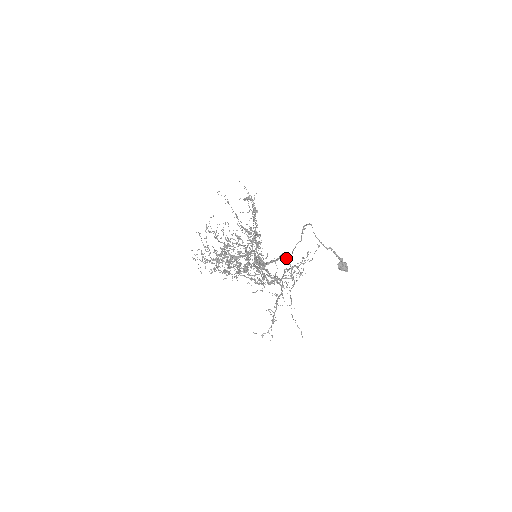
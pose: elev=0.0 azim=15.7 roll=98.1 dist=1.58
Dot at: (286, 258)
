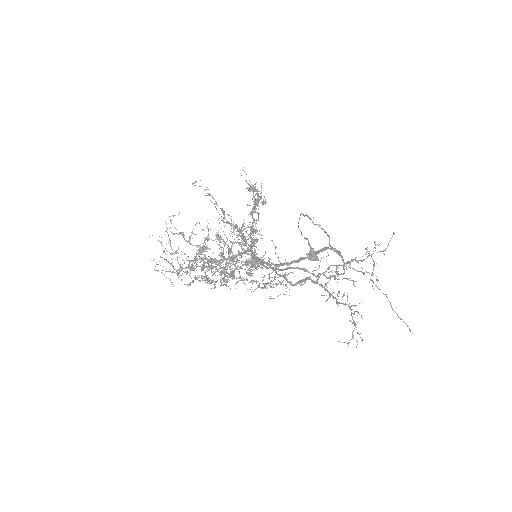
Dot at: (337, 252)
